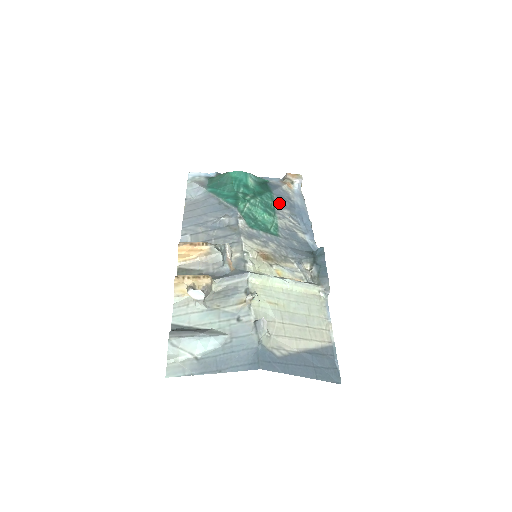
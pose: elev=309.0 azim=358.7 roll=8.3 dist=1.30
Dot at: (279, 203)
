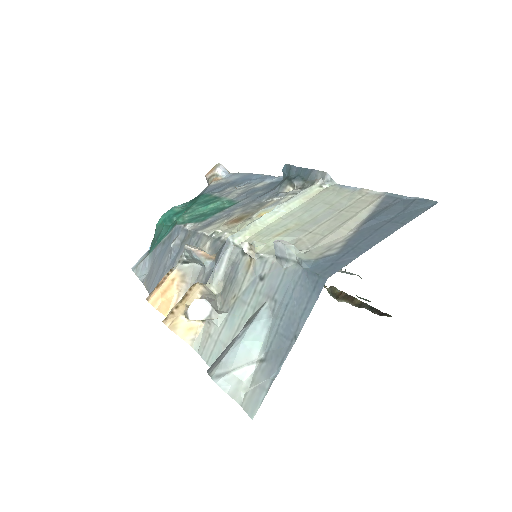
Dot at: (217, 192)
